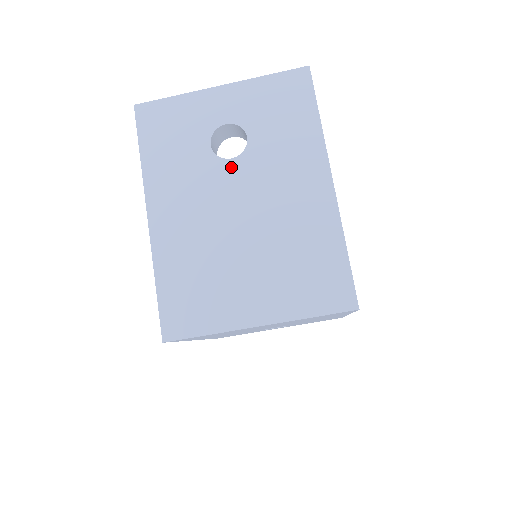
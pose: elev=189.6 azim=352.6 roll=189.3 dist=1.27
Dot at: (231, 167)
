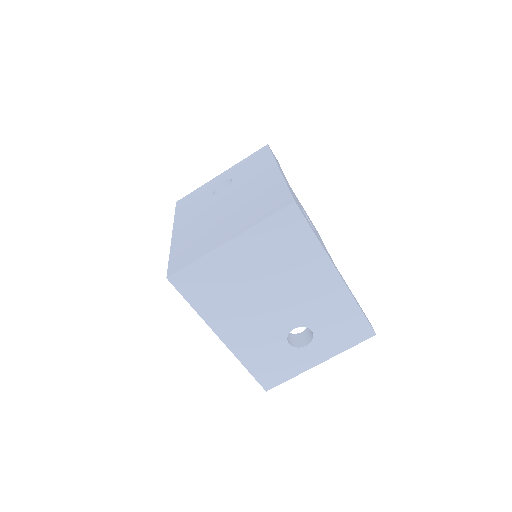
Dot at: (222, 194)
